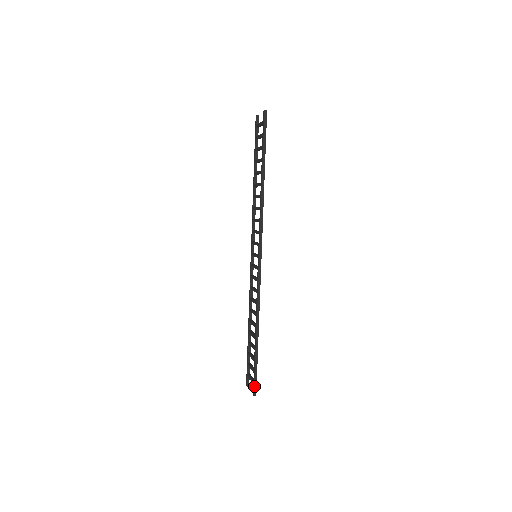
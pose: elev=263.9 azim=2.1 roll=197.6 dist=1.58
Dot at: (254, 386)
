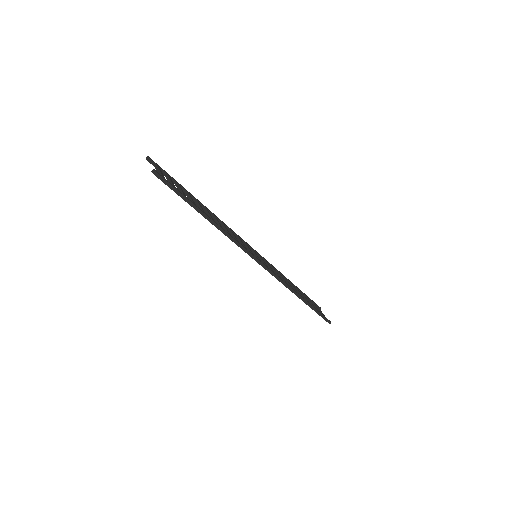
Dot at: (326, 321)
